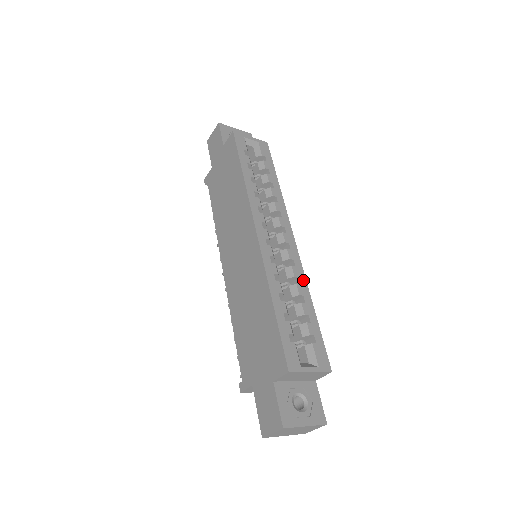
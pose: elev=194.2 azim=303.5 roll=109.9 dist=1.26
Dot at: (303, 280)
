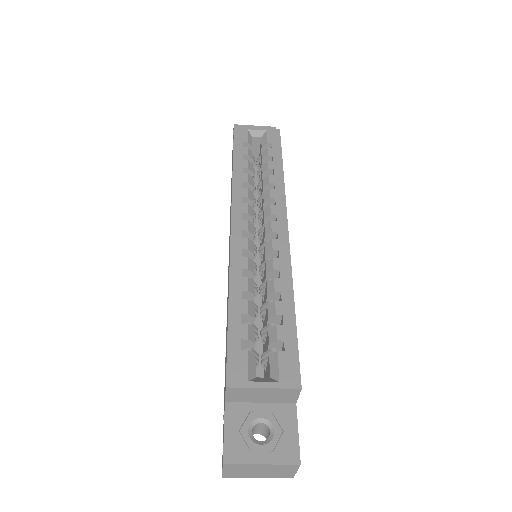
Dot at: (287, 273)
